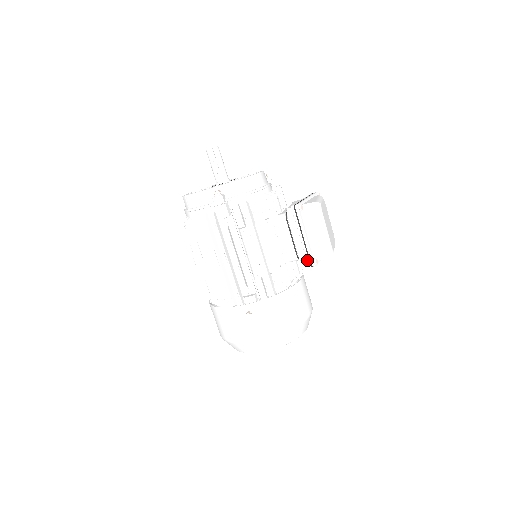
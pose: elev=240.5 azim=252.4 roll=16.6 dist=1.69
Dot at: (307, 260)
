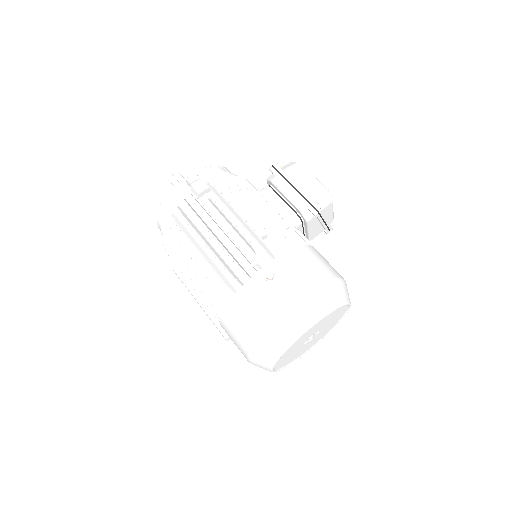
Dot at: (309, 206)
